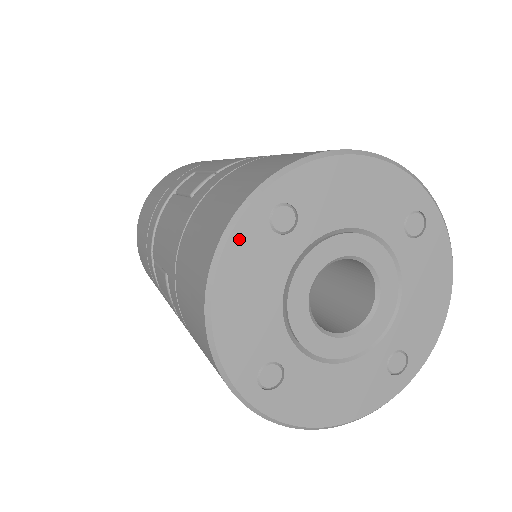
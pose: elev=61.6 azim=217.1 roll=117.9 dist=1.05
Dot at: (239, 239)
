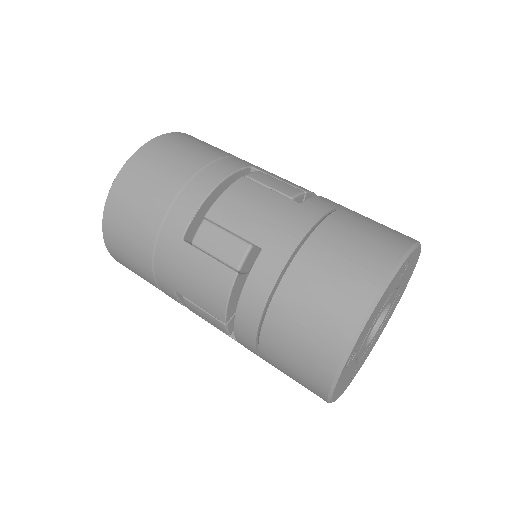
Dot at: (399, 272)
